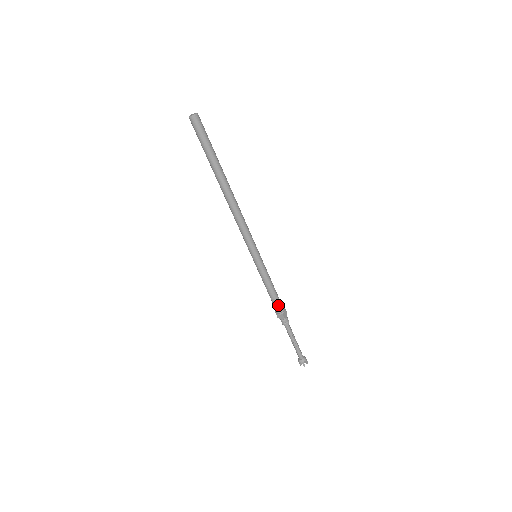
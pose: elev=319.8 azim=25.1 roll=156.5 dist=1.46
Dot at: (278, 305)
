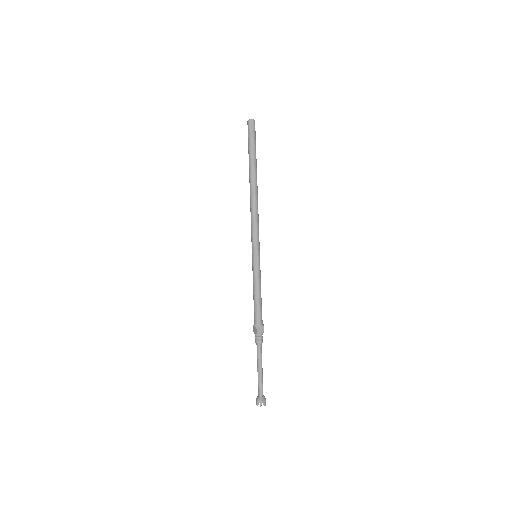
Dot at: (261, 315)
